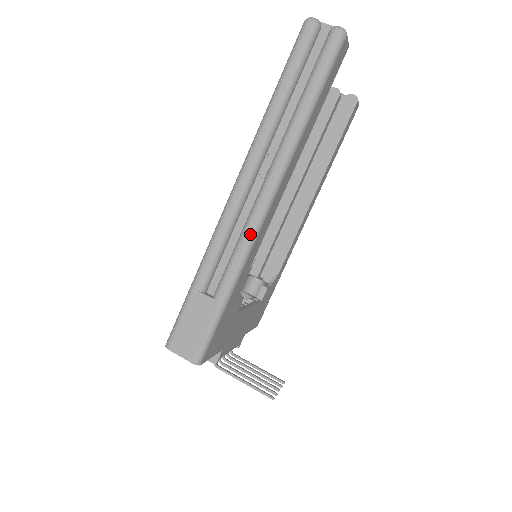
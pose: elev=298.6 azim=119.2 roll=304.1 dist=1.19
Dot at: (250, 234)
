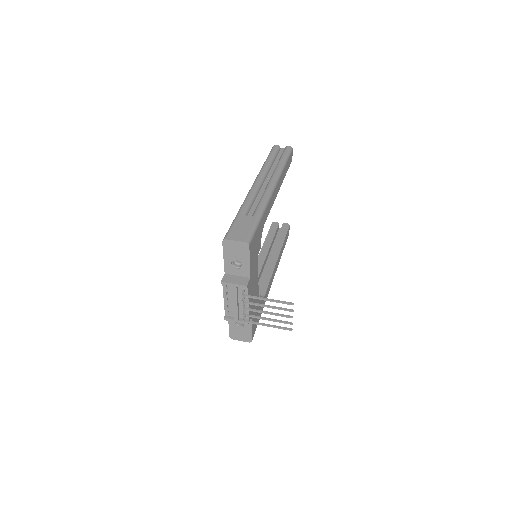
Dot at: (268, 194)
